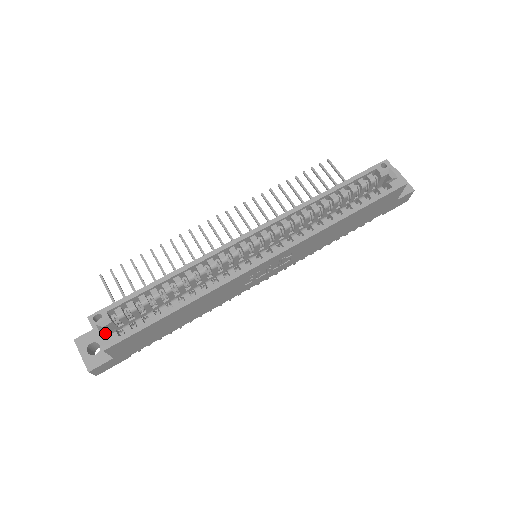
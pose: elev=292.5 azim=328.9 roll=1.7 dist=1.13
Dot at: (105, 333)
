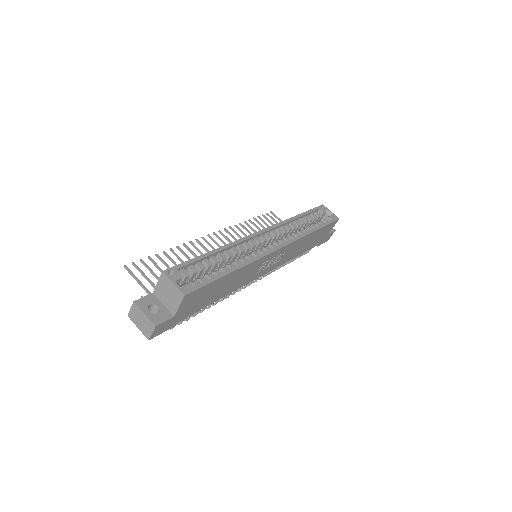
Dot at: (179, 285)
